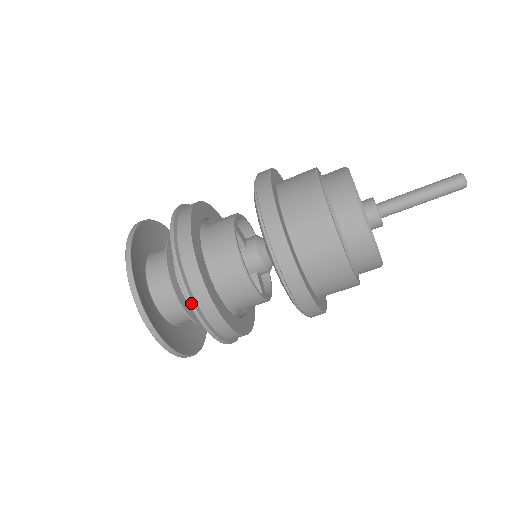
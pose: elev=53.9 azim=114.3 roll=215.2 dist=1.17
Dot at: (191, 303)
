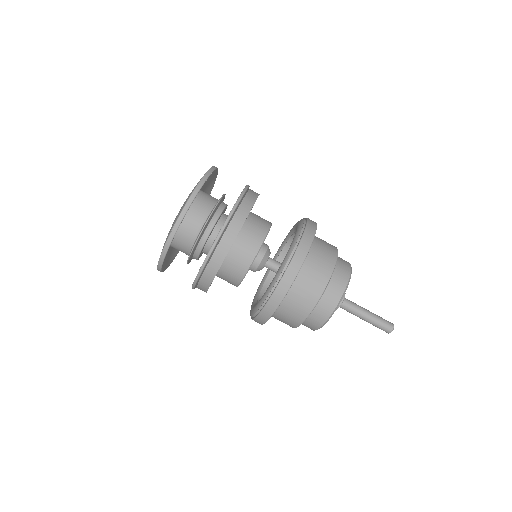
Dot at: (242, 196)
